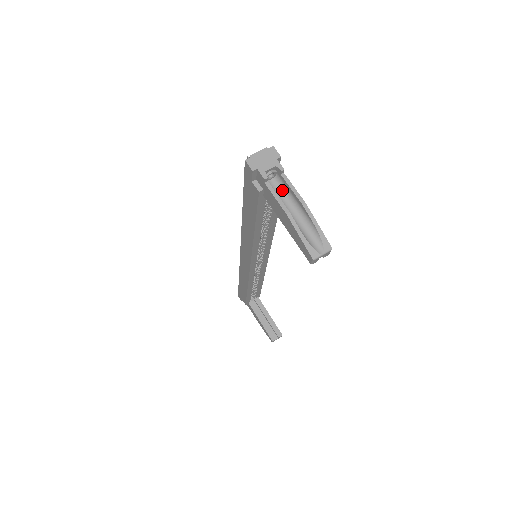
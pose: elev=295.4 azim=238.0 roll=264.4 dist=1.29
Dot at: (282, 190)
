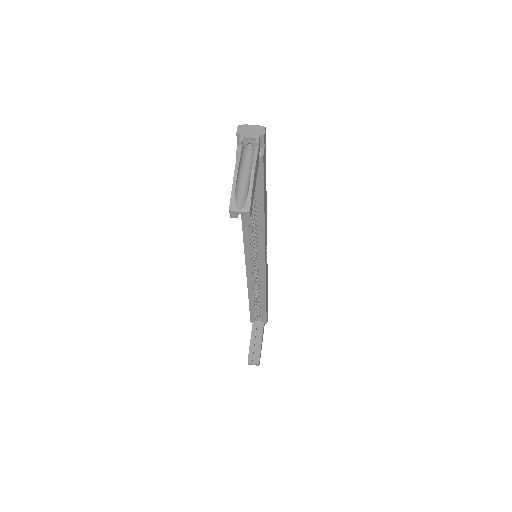
Dot at: (251, 160)
